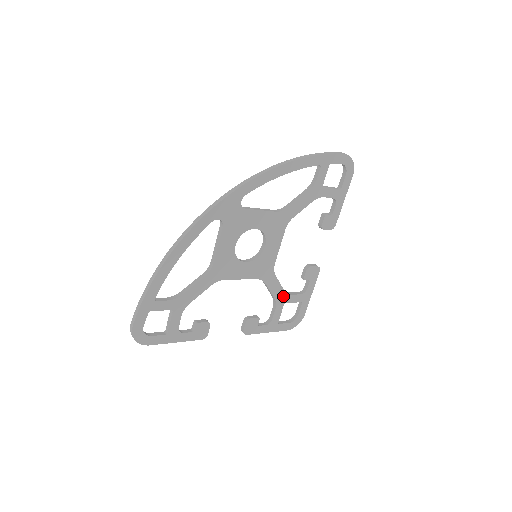
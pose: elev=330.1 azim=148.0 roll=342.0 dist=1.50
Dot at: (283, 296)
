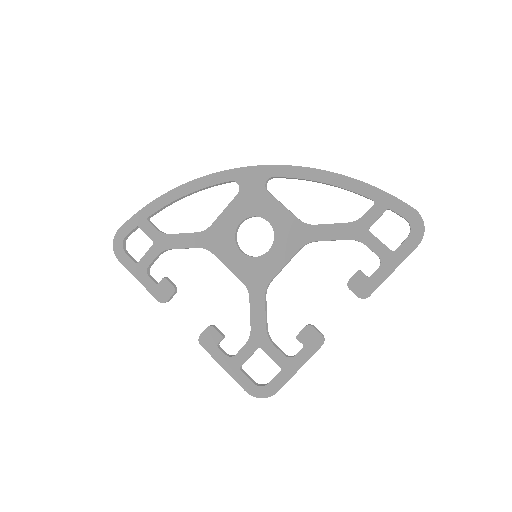
Dot at: (262, 335)
